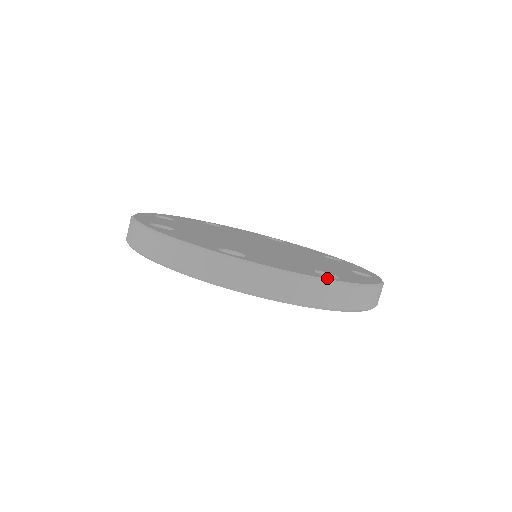
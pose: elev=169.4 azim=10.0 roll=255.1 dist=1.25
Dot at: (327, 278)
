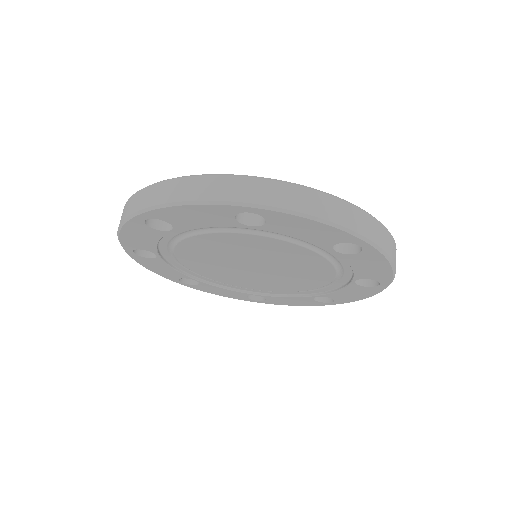
Dot at: occluded
